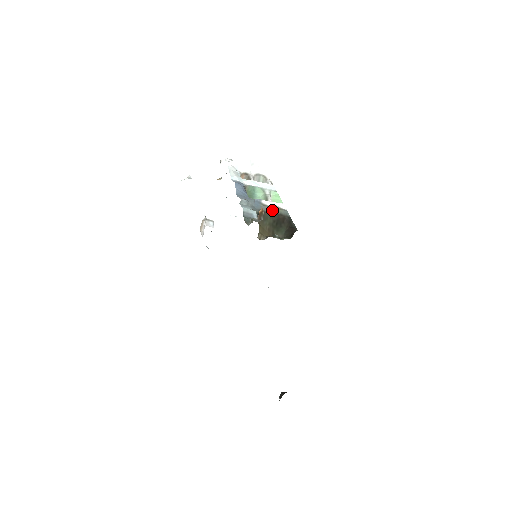
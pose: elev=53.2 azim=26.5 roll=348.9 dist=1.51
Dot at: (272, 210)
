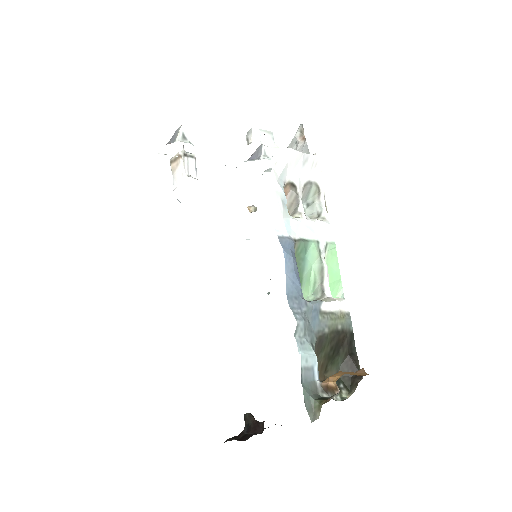
Dot at: (333, 325)
